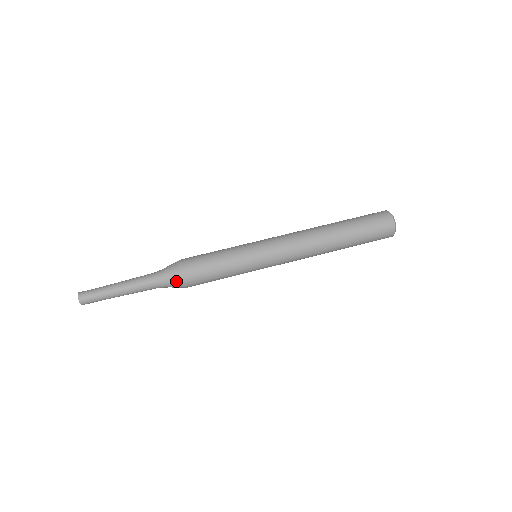
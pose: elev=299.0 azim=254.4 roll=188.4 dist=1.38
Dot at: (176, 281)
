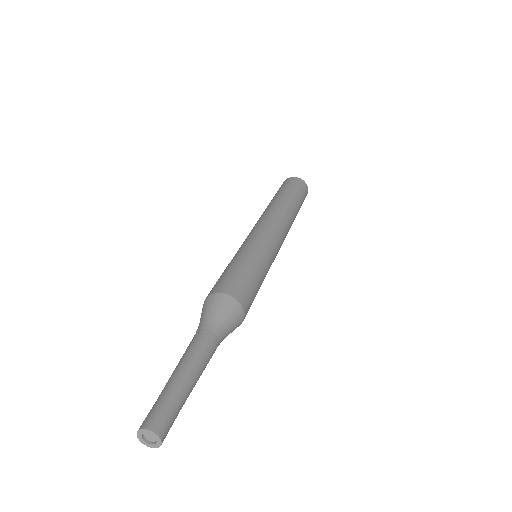
Dot at: (235, 316)
